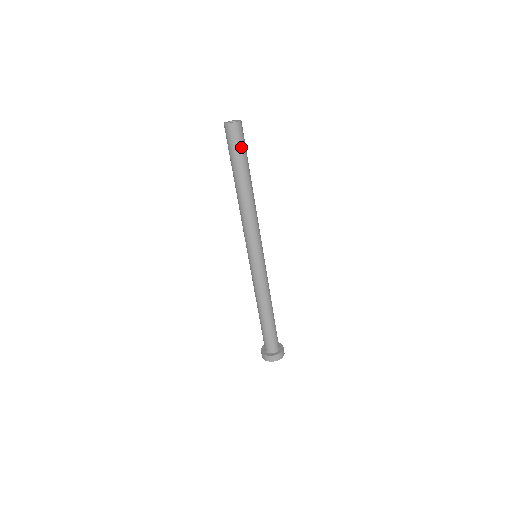
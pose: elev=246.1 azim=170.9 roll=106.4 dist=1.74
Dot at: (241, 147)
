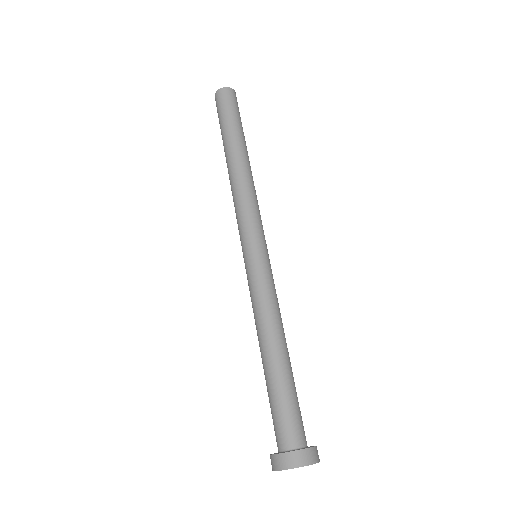
Dot at: (239, 114)
